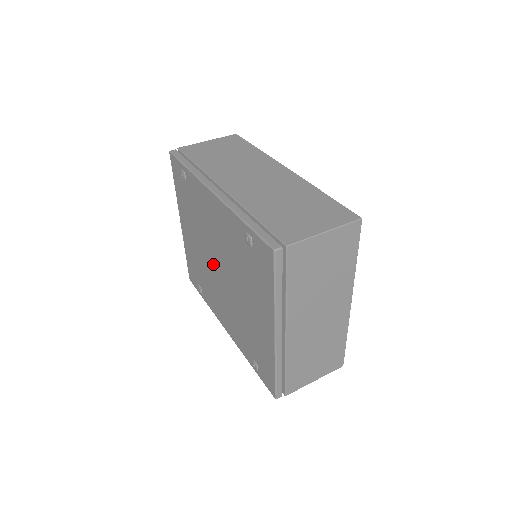
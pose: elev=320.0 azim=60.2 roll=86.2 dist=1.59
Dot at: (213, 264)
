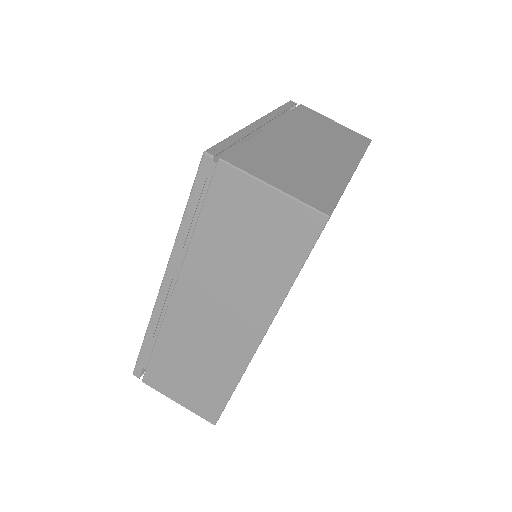
Dot at: occluded
